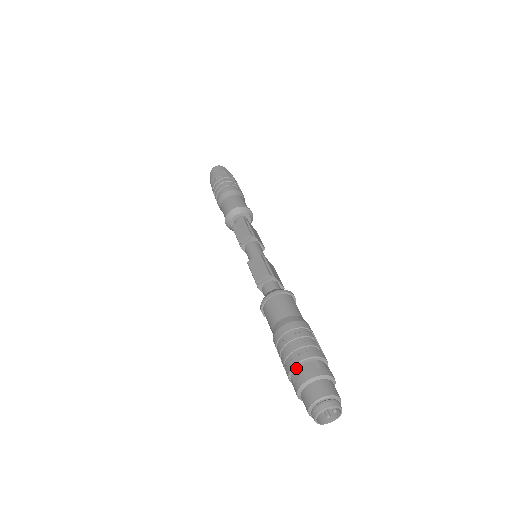
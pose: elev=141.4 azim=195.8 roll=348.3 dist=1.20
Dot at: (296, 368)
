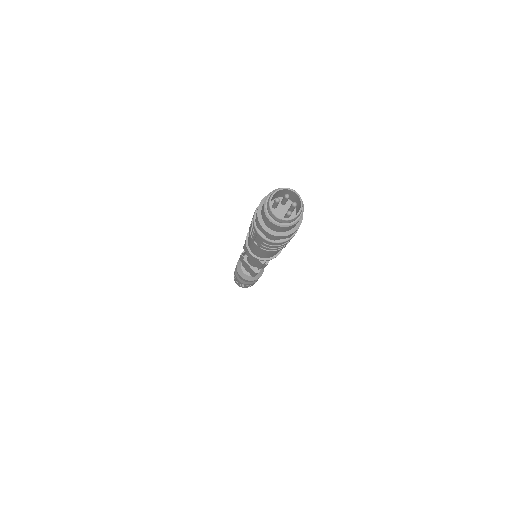
Dot at: occluded
